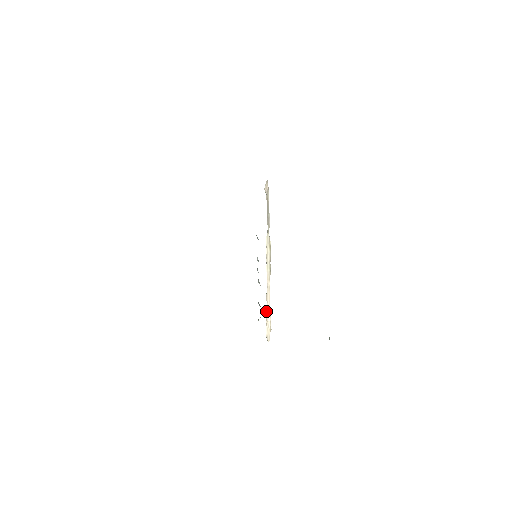
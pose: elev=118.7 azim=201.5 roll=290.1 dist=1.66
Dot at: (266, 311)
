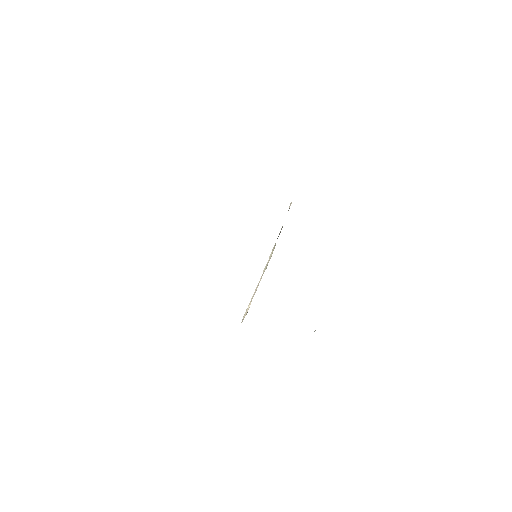
Dot at: (250, 301)
